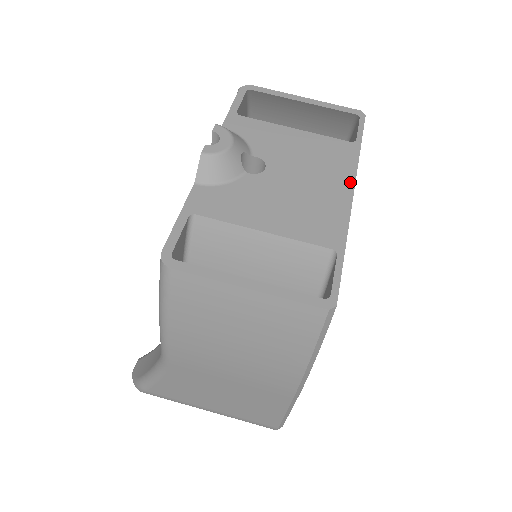
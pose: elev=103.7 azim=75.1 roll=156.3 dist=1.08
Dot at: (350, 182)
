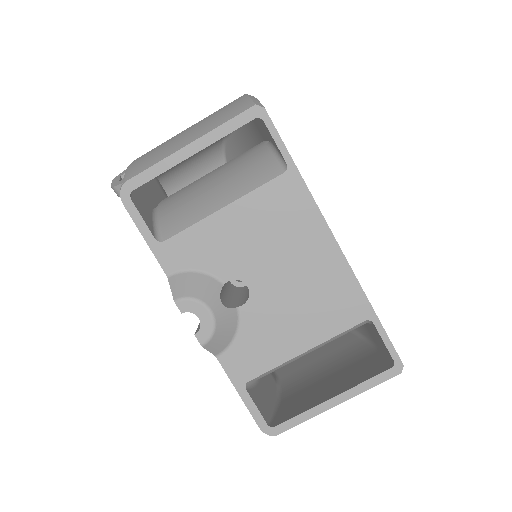
Dot at: (325, 232)
